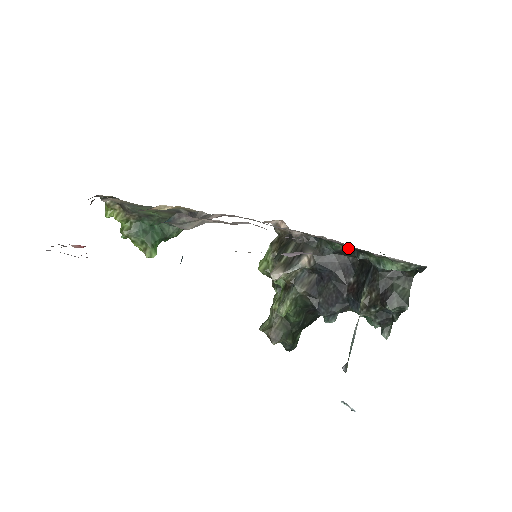
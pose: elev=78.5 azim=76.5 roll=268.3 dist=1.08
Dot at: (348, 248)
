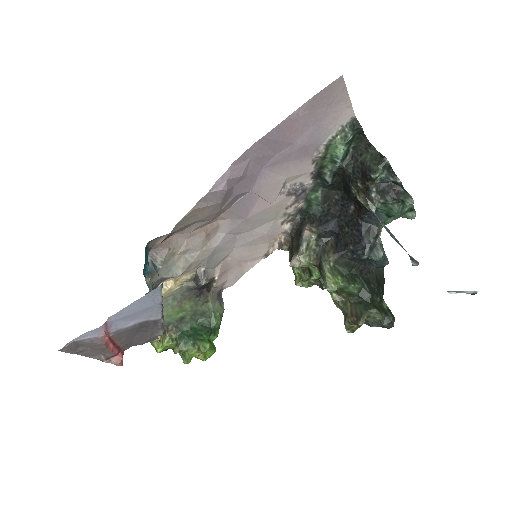
Dot at: (322, 190)
